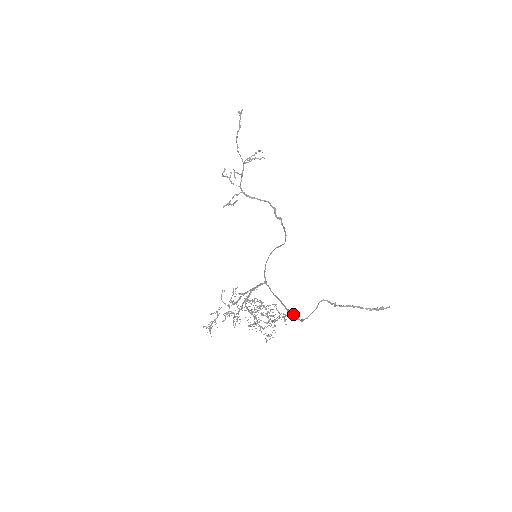
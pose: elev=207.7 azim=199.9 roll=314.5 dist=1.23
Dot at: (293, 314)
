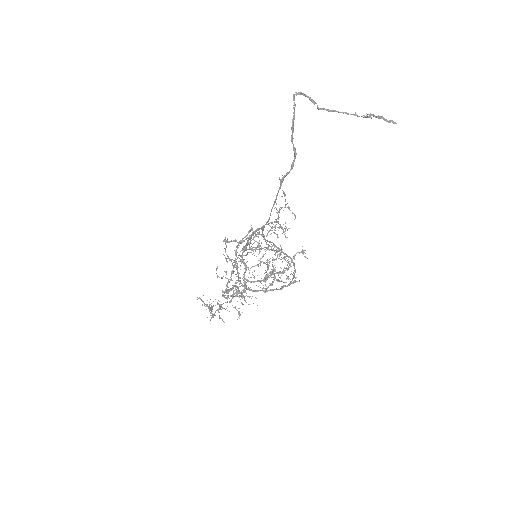
Dot at: (288, 172)
